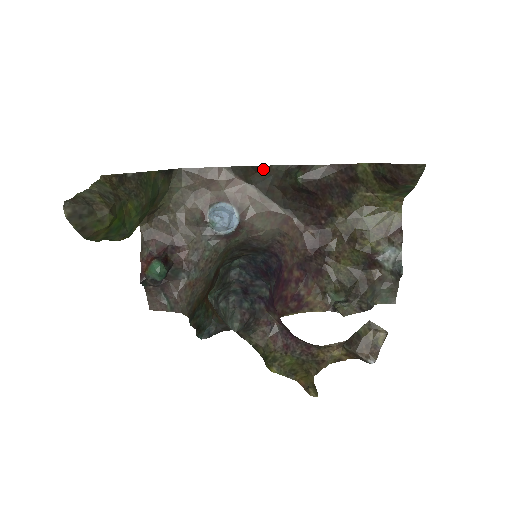
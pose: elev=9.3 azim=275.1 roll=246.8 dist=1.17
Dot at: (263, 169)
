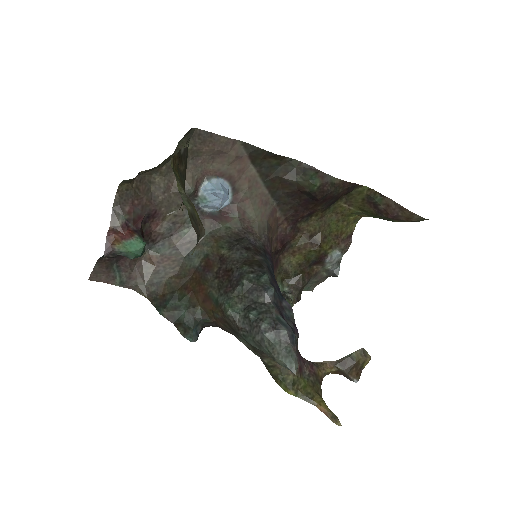
Dot at: (277, 157)
